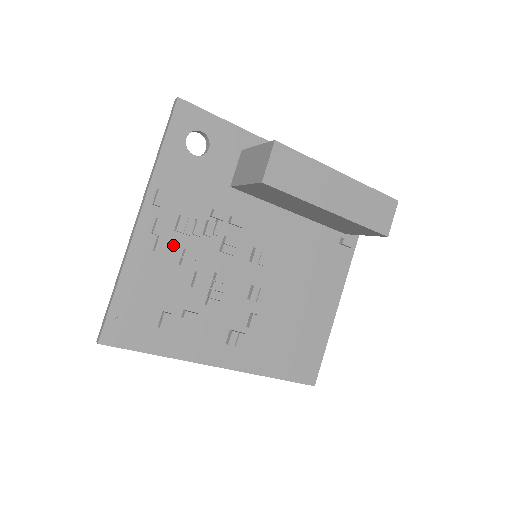
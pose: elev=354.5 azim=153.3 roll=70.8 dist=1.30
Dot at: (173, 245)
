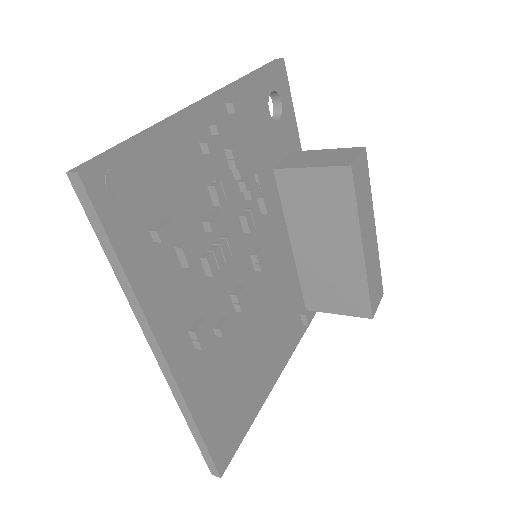
Dot at: (215, 161)
